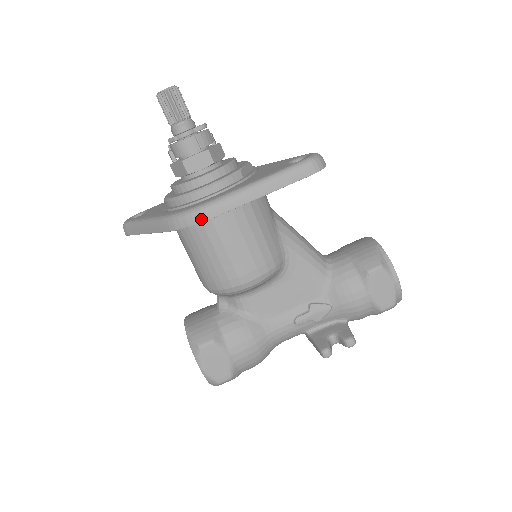
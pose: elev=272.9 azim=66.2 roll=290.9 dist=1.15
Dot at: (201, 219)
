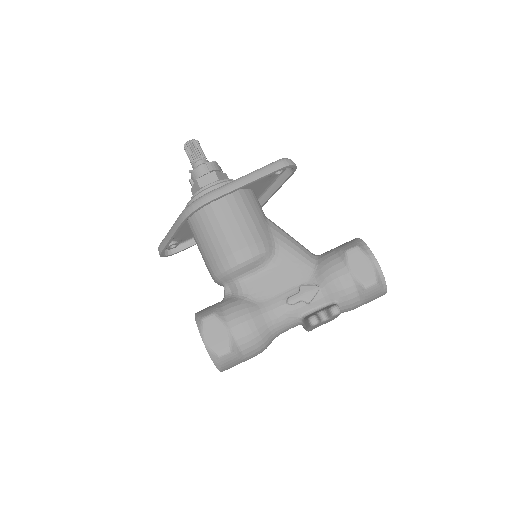
Dot at: (202, 203)
